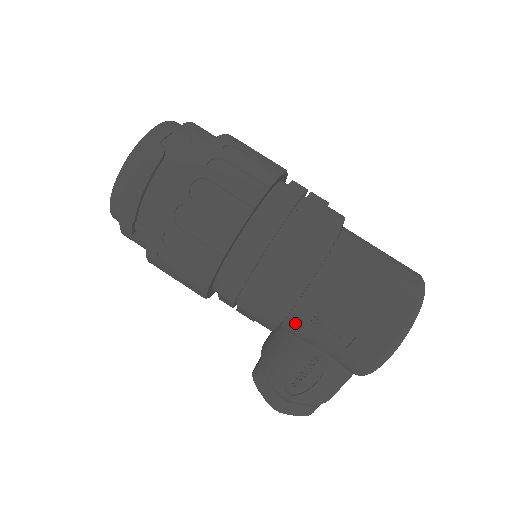
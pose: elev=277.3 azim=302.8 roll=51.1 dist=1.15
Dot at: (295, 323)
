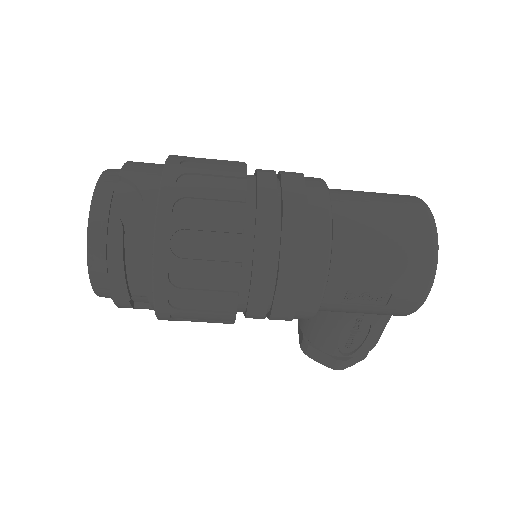
Dot at: (329, 307)
